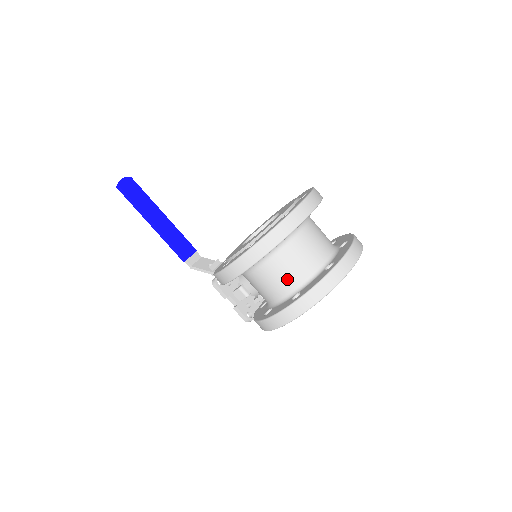
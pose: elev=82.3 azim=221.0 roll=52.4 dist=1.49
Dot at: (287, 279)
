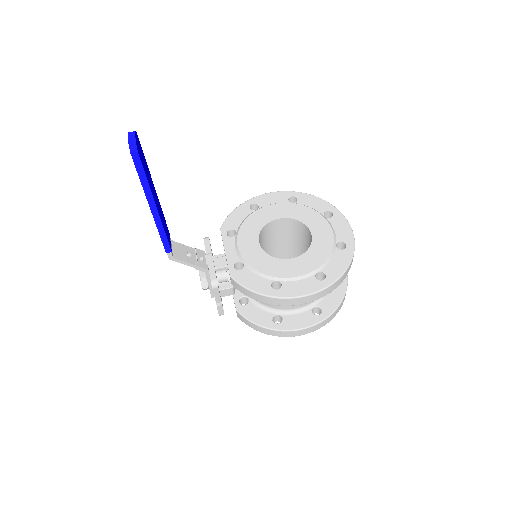
Dot at: occluded
